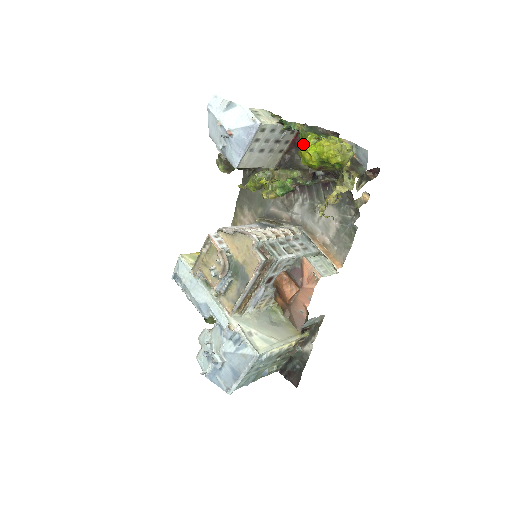
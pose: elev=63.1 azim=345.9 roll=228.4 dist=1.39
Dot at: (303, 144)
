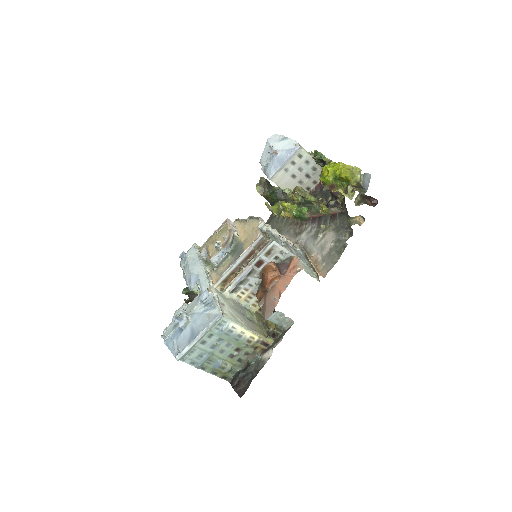
Dot at: (326, 165)
